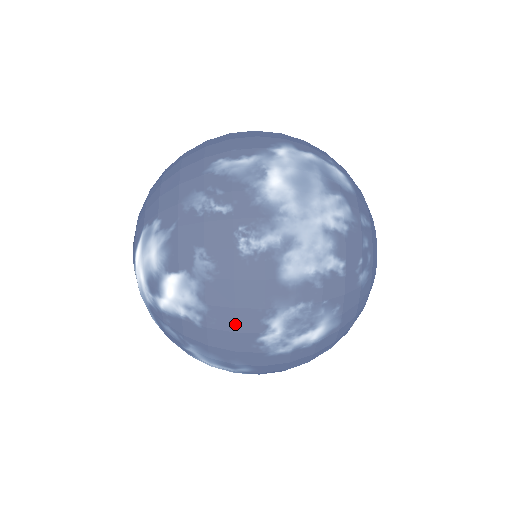
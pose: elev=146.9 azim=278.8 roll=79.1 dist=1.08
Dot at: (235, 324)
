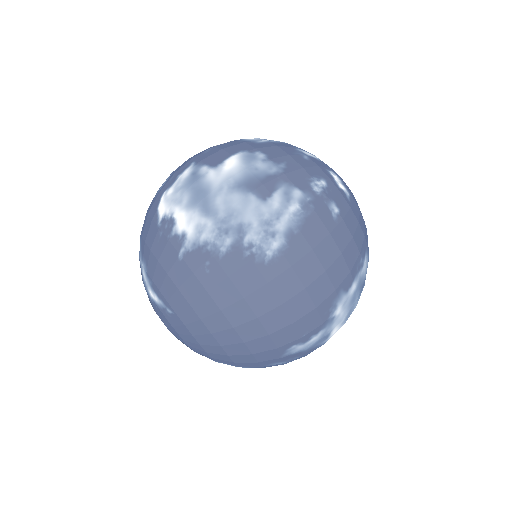
Dot at: occluded
